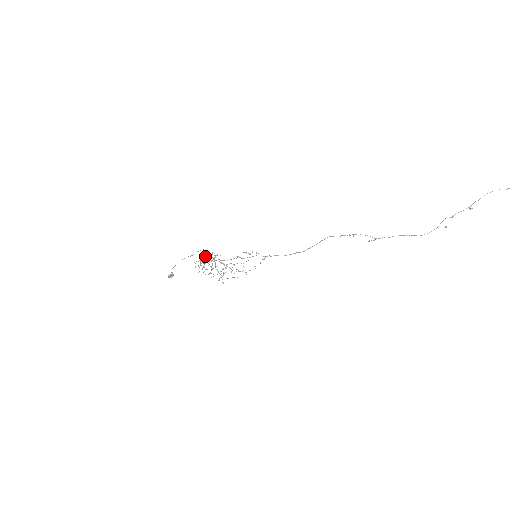
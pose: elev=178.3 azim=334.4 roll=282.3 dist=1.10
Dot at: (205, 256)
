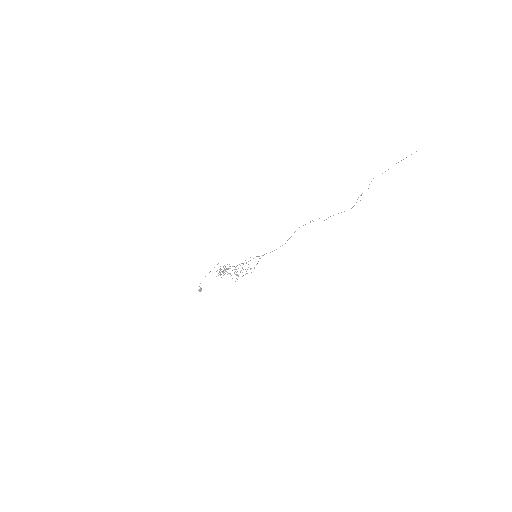
Dot at: (220, 269)
